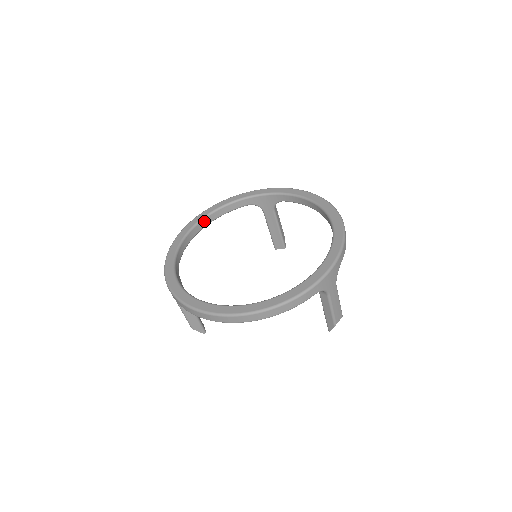
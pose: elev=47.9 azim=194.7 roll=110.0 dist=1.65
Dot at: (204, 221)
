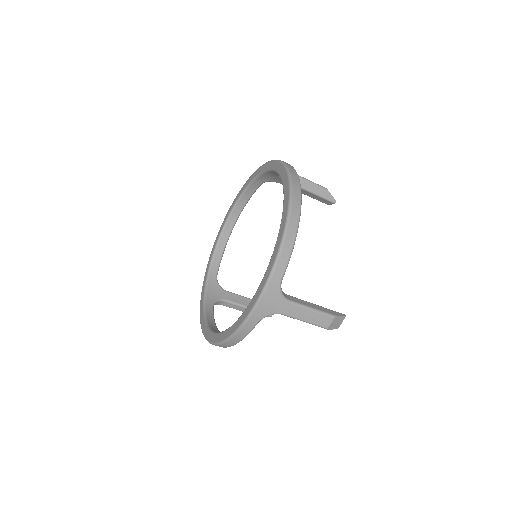
Dot at: (233, 214)
